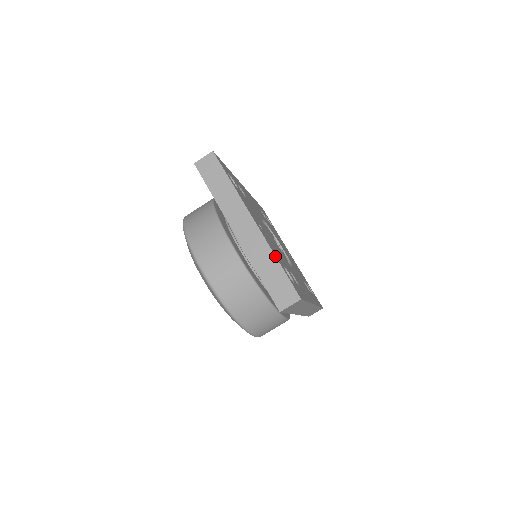
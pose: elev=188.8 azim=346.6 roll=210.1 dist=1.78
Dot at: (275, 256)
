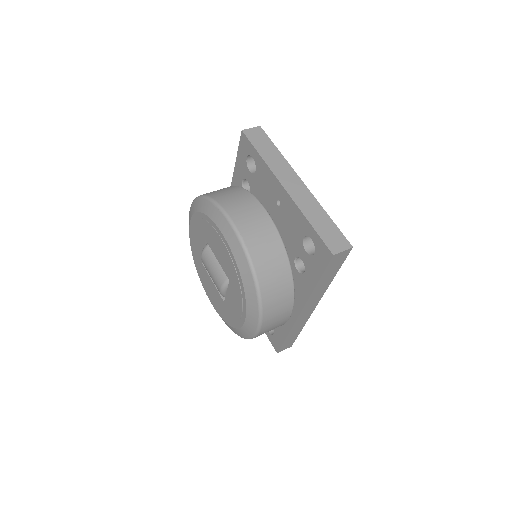
Dot at: (324, 210)
